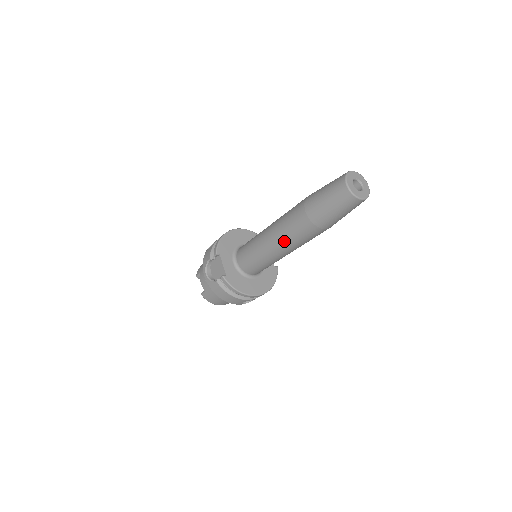
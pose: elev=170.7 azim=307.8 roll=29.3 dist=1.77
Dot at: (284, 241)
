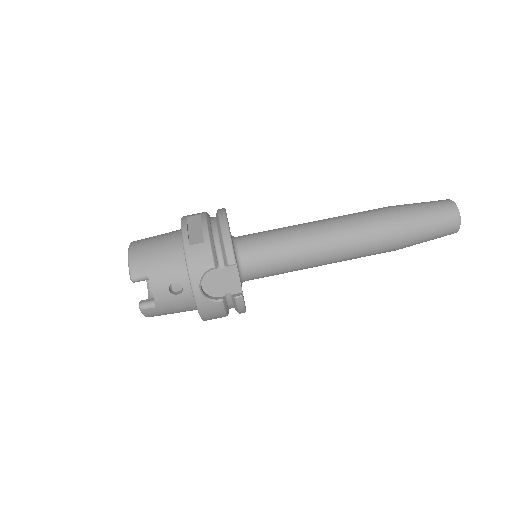
Dot at: (346, 257)
